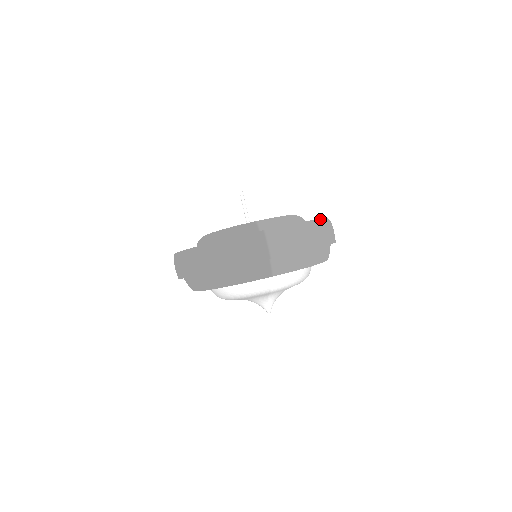
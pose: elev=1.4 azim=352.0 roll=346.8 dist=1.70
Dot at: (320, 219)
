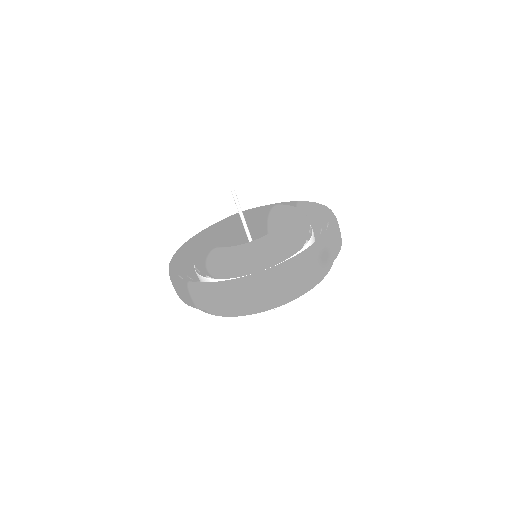
Dot at: (256, 274)
